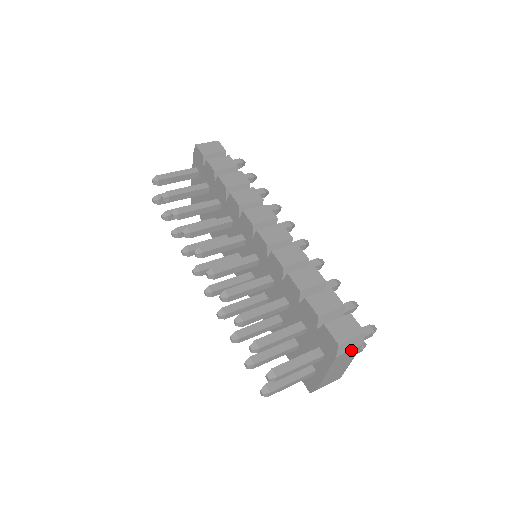
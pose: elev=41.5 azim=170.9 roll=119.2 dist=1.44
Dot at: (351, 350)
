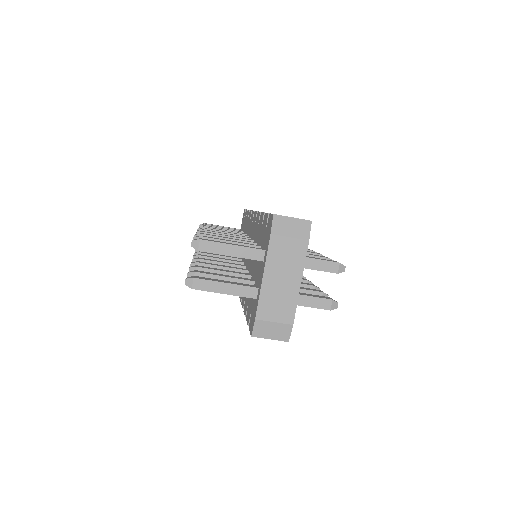
Dot at: (293, 239)
